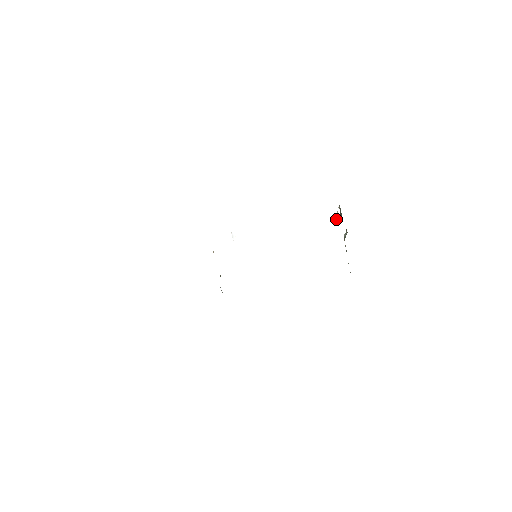
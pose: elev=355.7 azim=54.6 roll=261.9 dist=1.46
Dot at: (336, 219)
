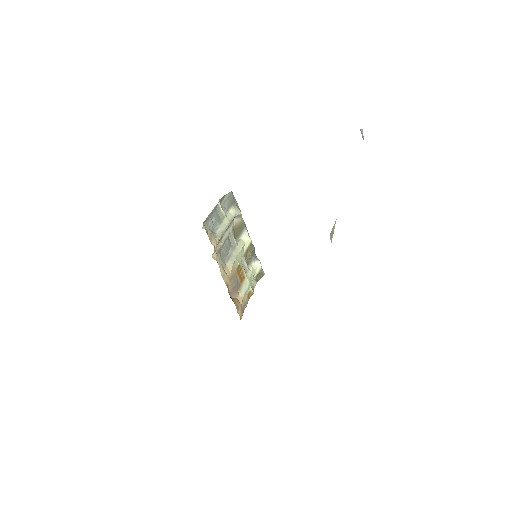
Dot at: (331, 236)
